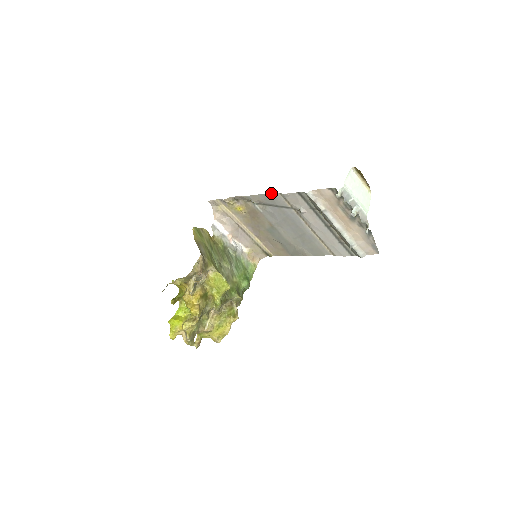
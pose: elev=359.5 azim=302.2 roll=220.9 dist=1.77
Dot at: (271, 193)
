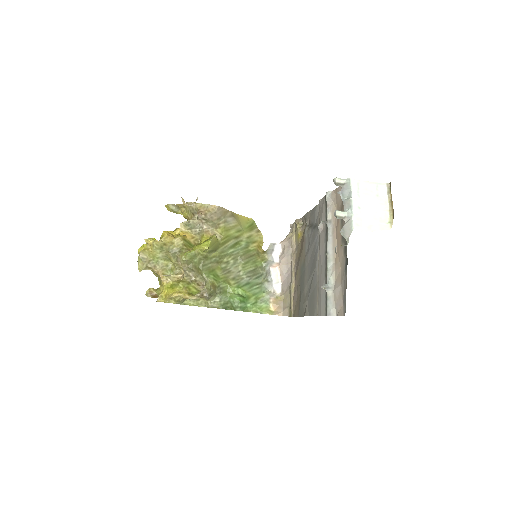
Dot at: (316, 205)
